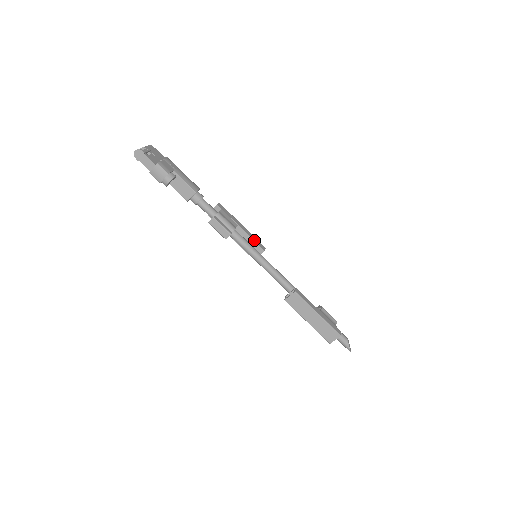
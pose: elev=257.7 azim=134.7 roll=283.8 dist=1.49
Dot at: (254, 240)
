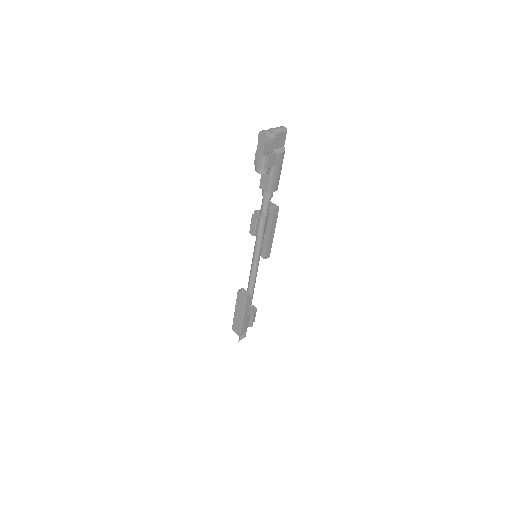
Dot at: (267, 248)
